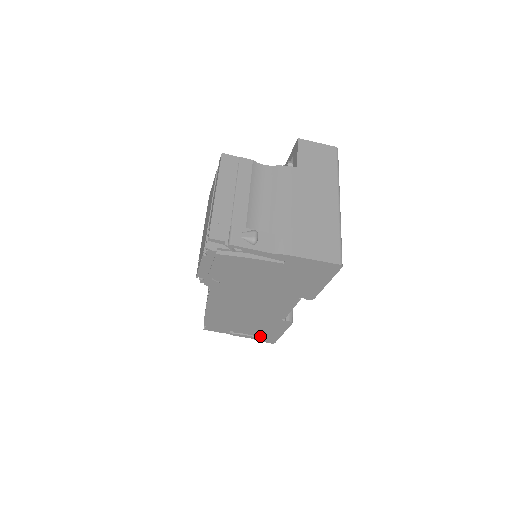
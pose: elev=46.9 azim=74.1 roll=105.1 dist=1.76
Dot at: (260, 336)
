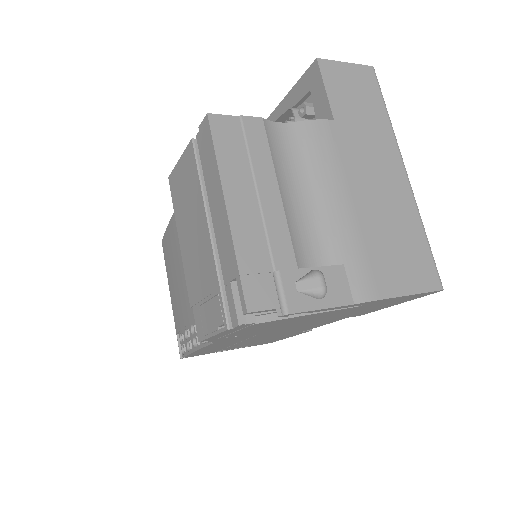
Dot at: (258, 344)
